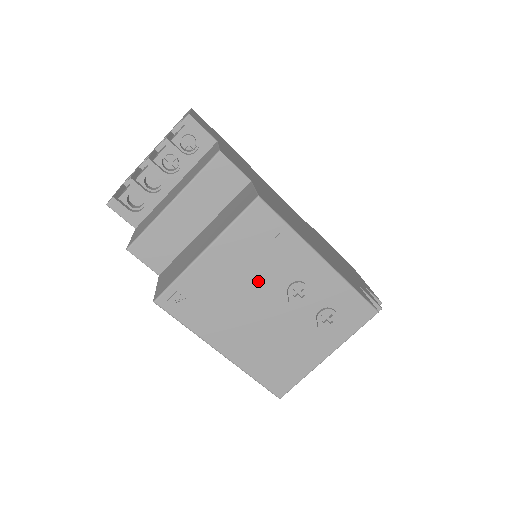
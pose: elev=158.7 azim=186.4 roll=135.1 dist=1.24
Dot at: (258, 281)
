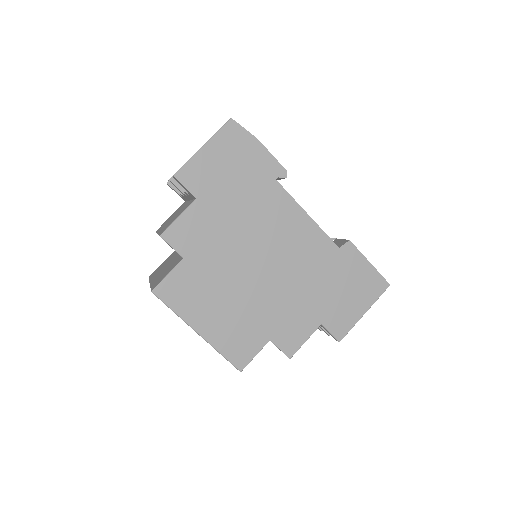
Dot at: occluded
